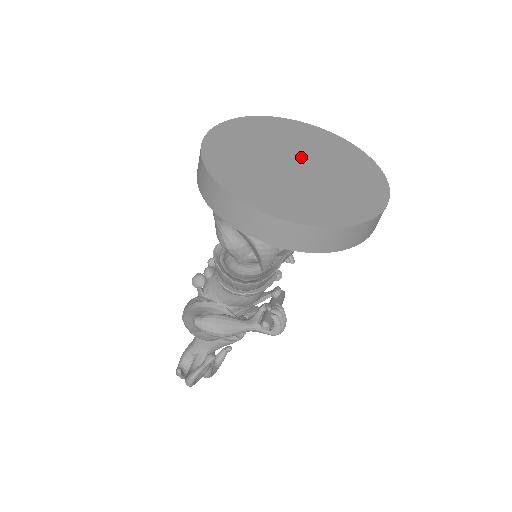
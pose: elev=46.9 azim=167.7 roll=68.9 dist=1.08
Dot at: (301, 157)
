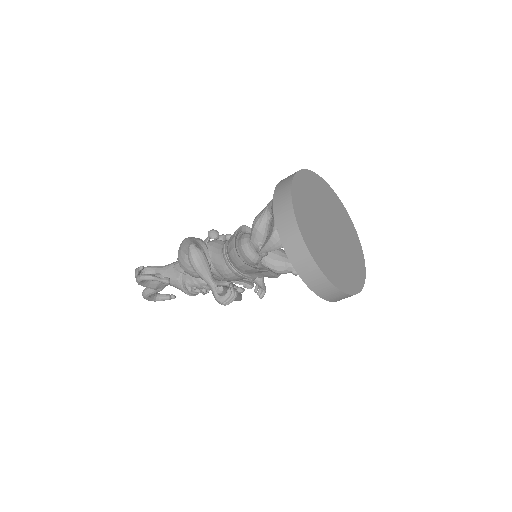
Dot at: (336, 231)
